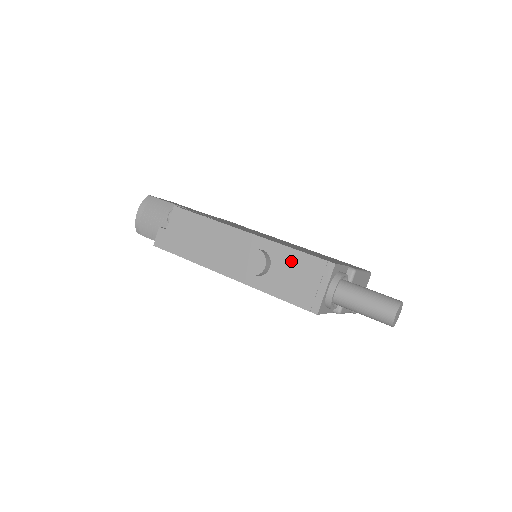
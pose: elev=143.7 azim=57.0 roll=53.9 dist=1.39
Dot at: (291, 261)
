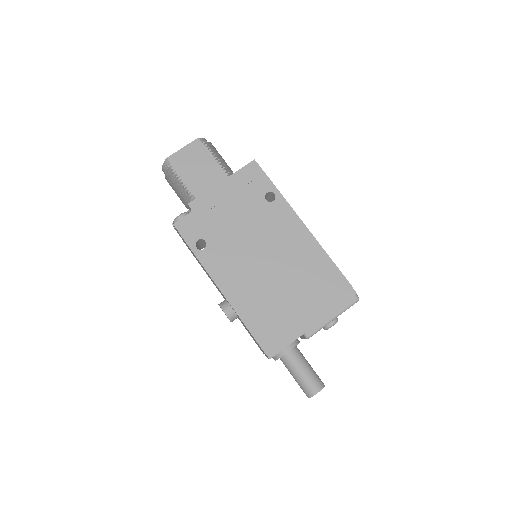
Dot at: occluded
